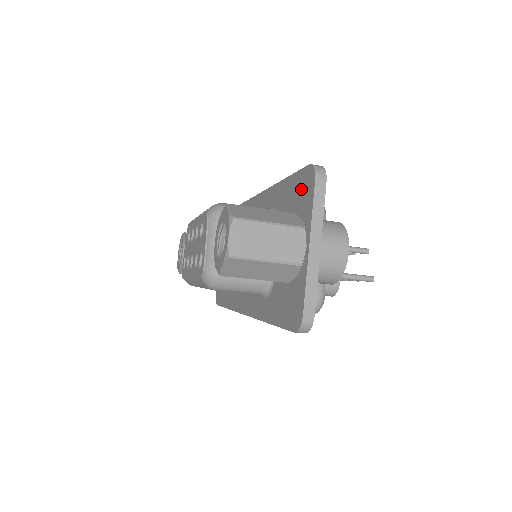
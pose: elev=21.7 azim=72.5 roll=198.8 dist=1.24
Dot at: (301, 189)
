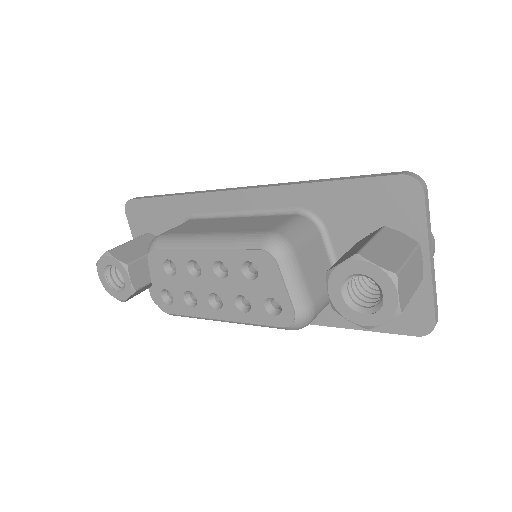
Dot at: (387, 200)
